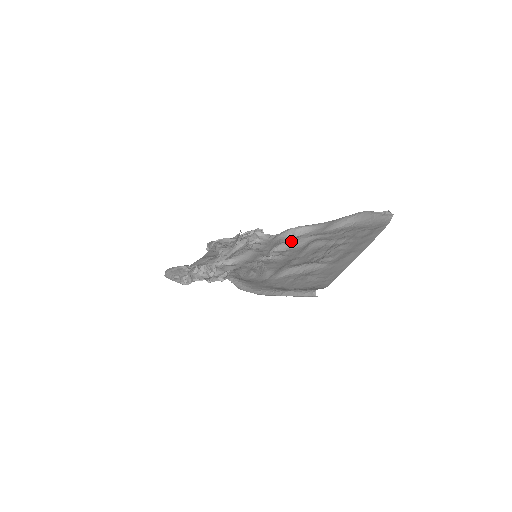
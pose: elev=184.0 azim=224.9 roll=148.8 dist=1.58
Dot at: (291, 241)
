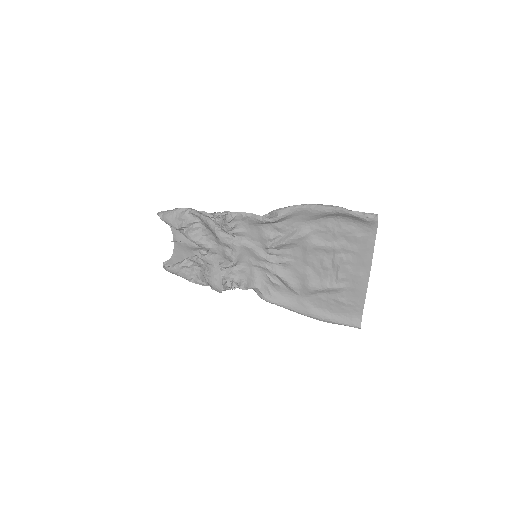
Dot at: (284, 244)
